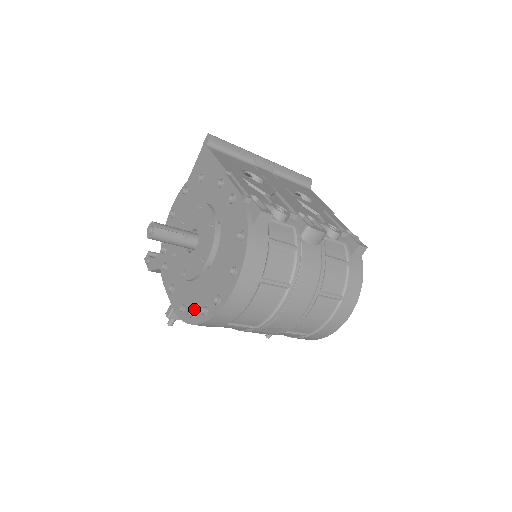
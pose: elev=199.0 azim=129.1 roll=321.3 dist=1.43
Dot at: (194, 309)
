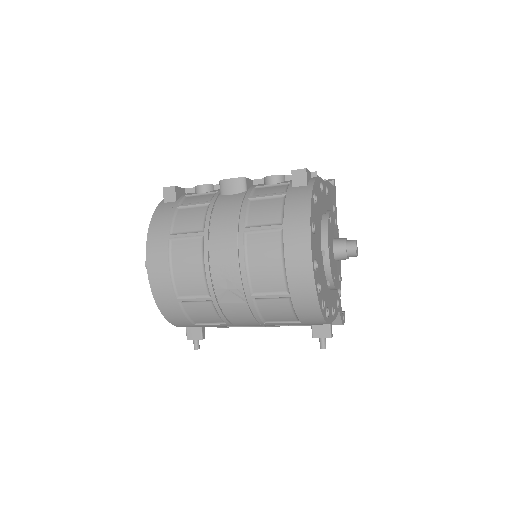
Dot at: occluded
